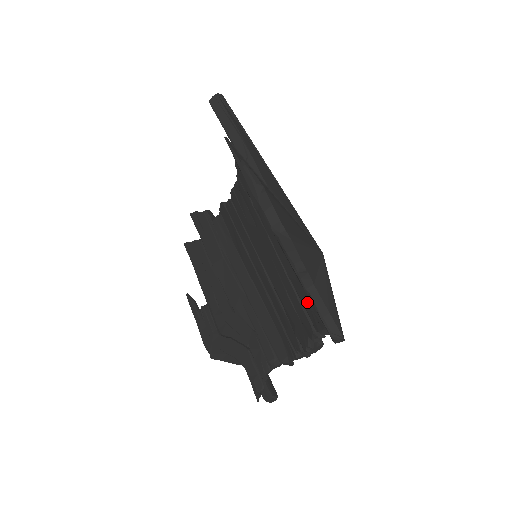
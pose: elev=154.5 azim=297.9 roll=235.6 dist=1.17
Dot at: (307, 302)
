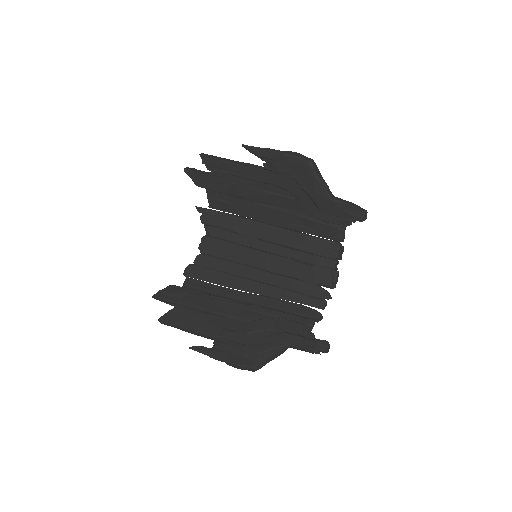
Dot at: (317, 246)
